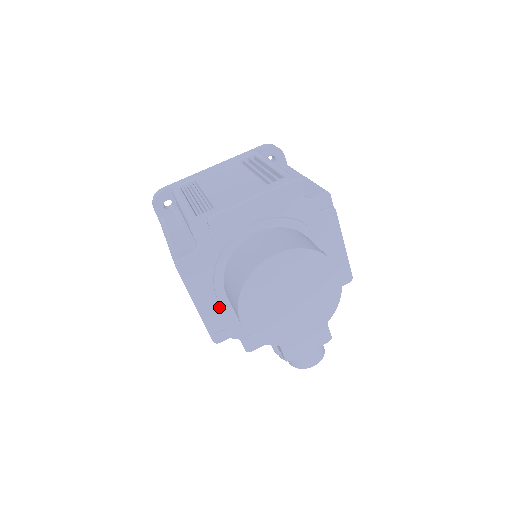
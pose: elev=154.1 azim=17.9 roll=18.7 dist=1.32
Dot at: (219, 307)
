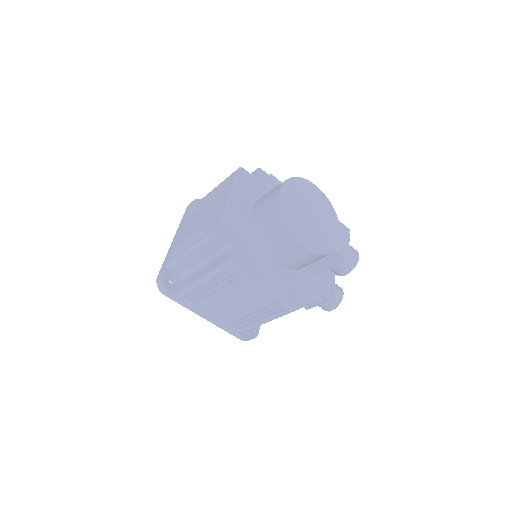
Dot at: (278, 277)
